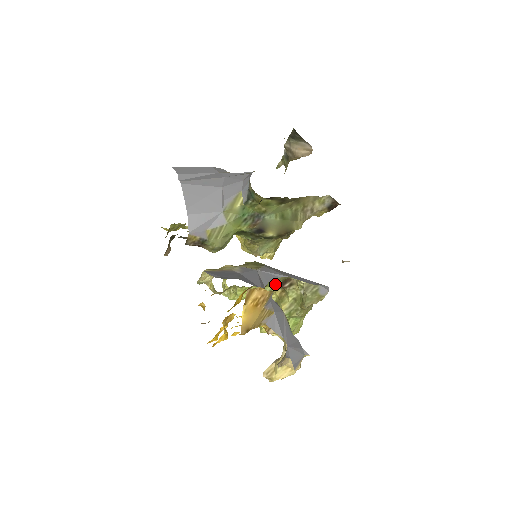
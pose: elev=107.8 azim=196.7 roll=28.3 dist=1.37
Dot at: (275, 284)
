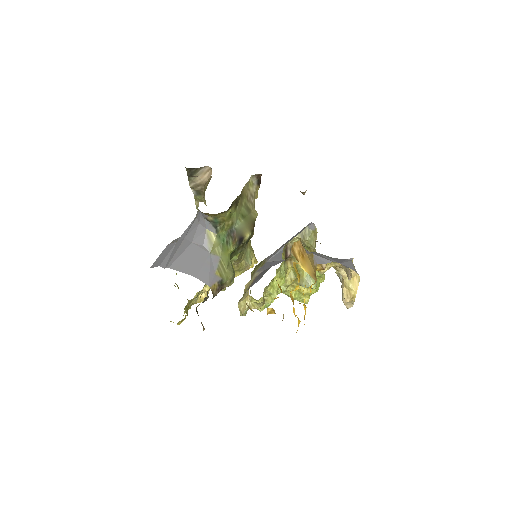
Dot at: (284, 258)
